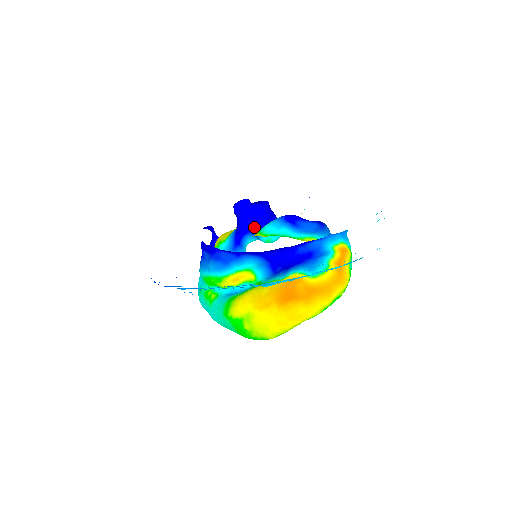
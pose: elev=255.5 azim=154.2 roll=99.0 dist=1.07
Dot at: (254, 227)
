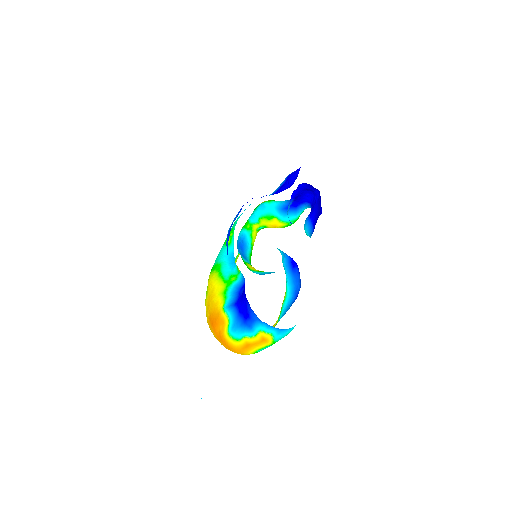
Dot at: (312, 208)
